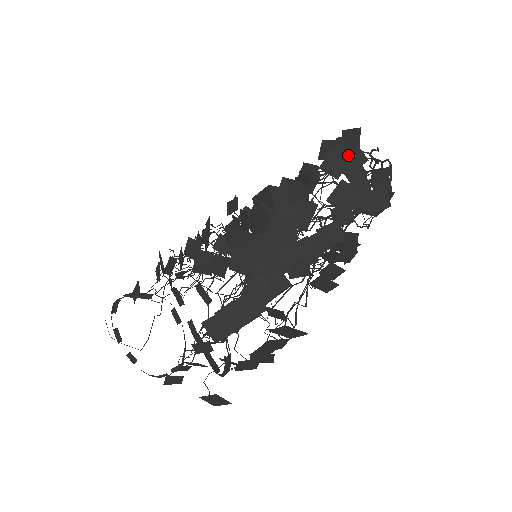
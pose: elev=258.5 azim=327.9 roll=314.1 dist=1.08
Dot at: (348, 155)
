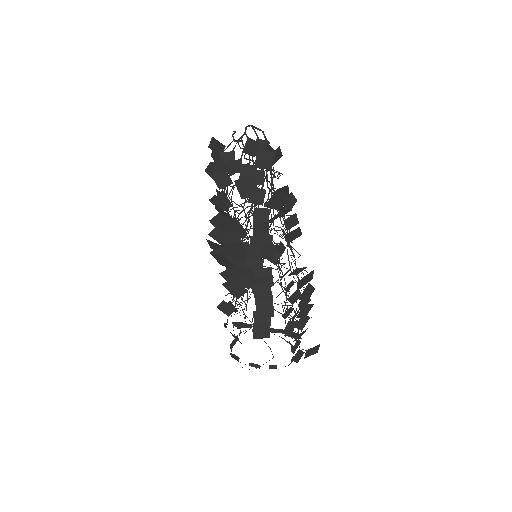
Dot at: (222, 165)
